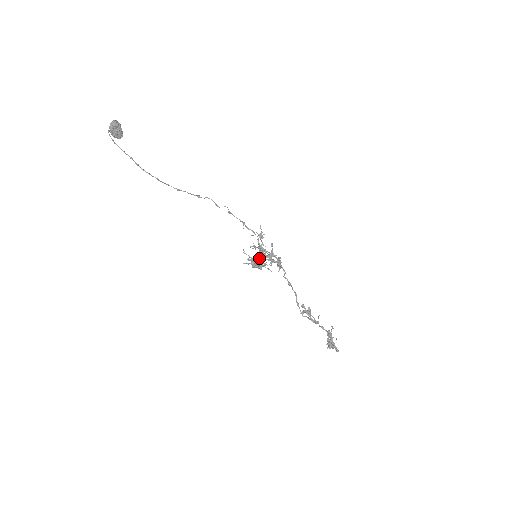
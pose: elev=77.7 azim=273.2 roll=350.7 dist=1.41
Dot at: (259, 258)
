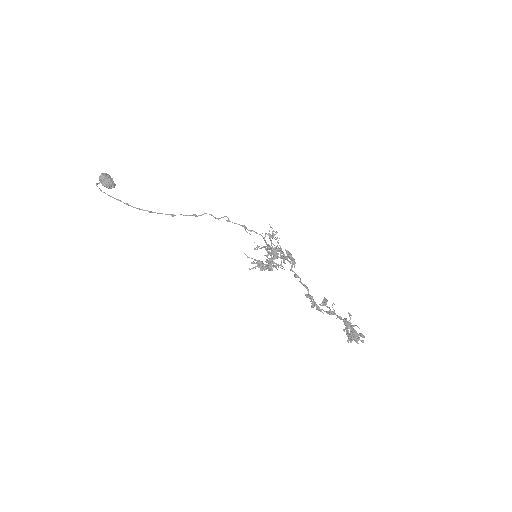
Dot at: (272, 259)
